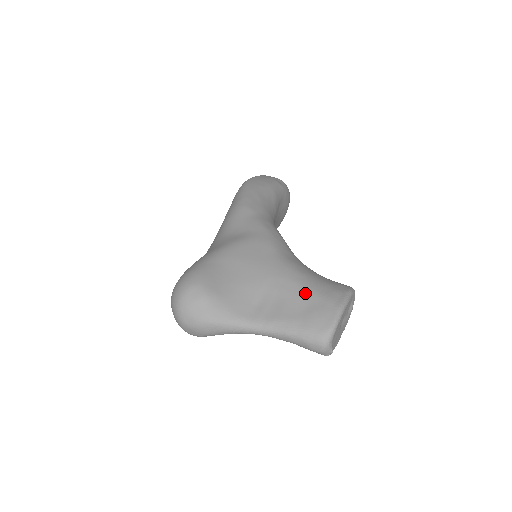
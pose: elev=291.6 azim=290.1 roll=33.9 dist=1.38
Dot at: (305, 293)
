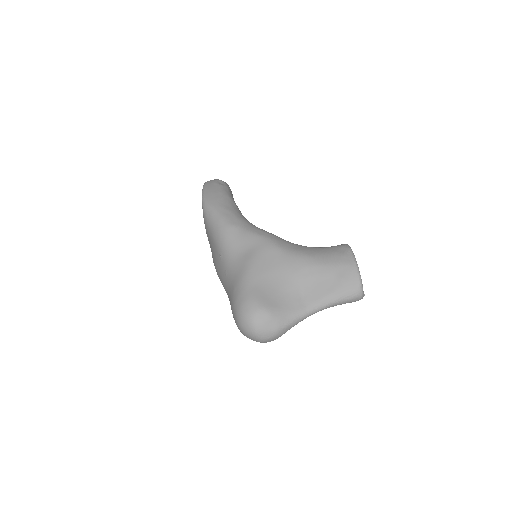
Dot at: (327, 269)
